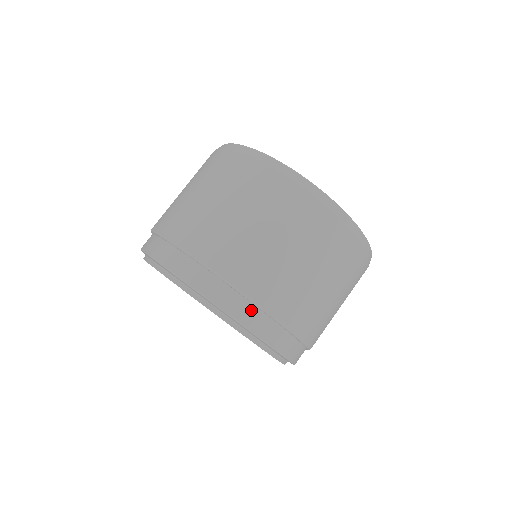
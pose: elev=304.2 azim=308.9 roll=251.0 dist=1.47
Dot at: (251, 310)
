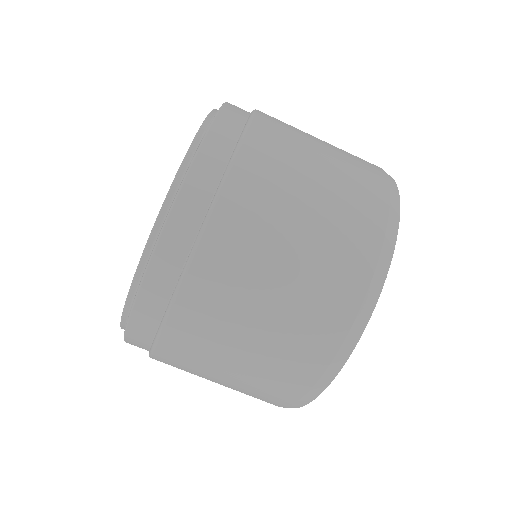
Dot at: (222, 156)
